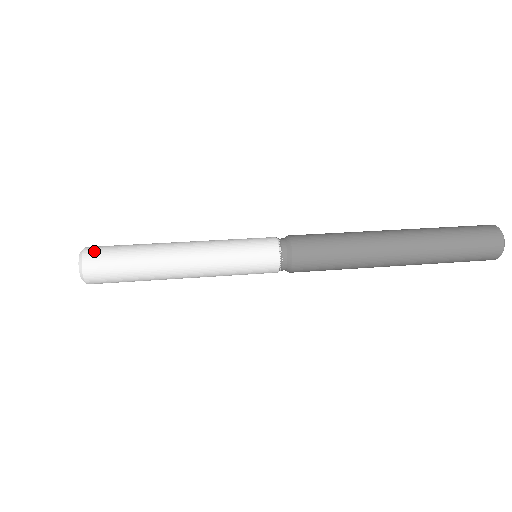
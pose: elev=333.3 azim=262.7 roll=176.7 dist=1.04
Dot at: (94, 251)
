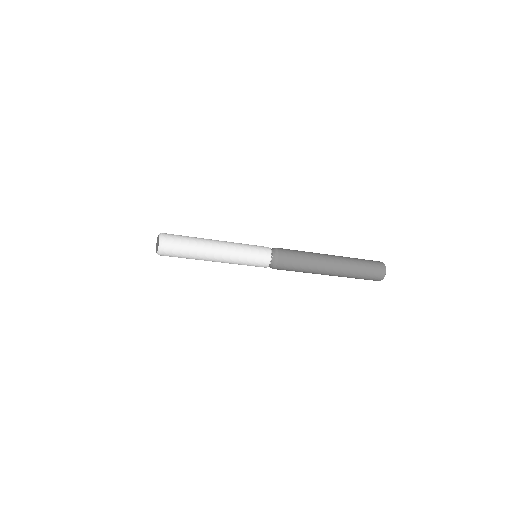
Dot at: (168, 234)
